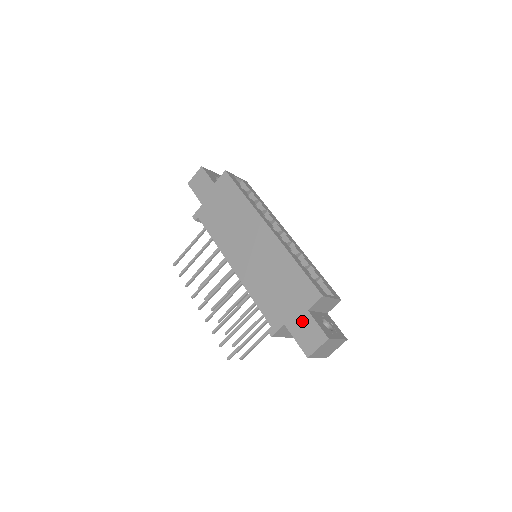
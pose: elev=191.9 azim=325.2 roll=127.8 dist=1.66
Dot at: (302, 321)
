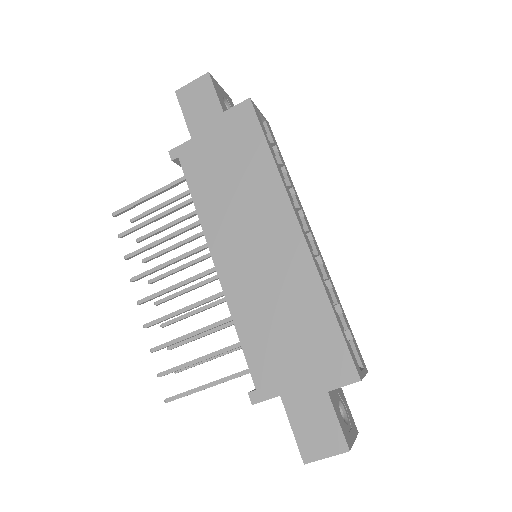
Dot at: (313, 404)
